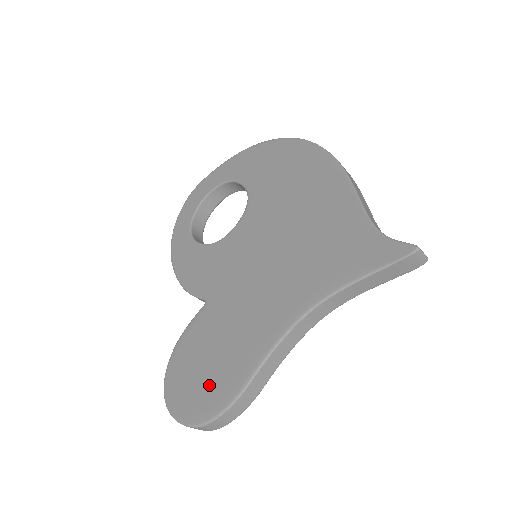
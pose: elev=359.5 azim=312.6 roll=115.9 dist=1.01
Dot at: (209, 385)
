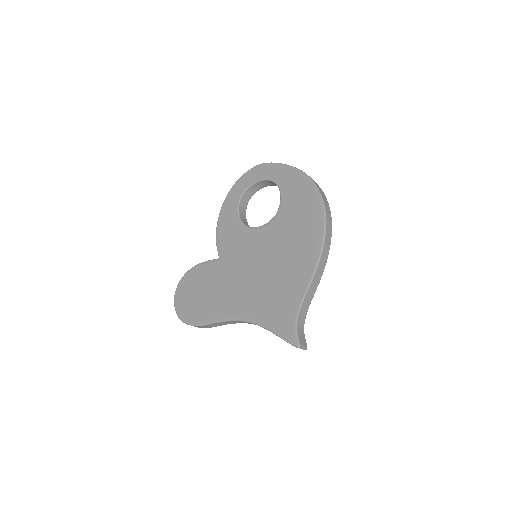
Dot at: (194, 306)
